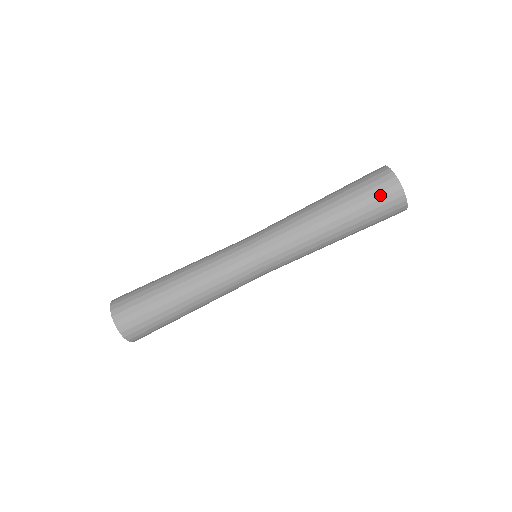
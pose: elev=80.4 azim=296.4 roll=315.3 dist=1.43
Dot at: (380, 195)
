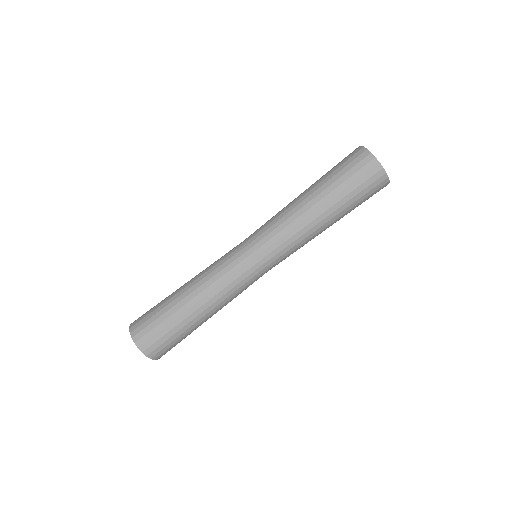
Dot at: (371, 192)
